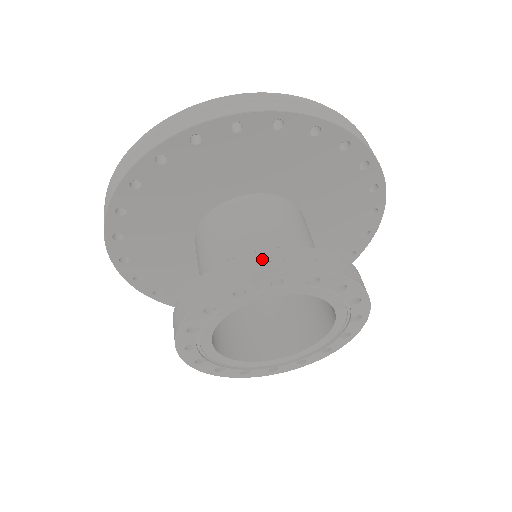
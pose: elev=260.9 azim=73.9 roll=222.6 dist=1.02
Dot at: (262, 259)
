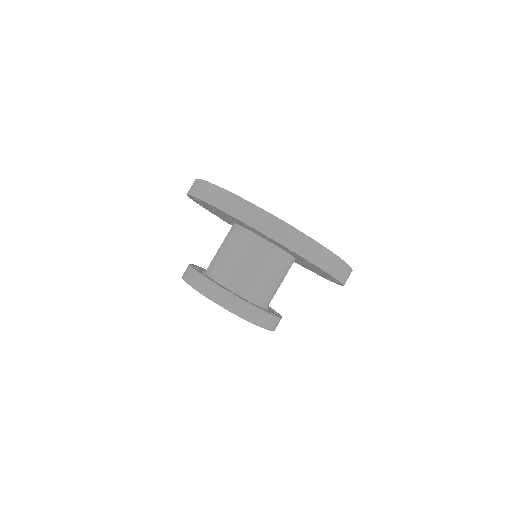
Dot at: (243, 307)
